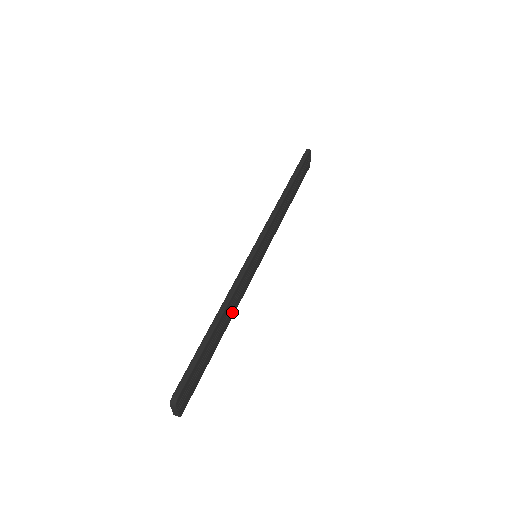
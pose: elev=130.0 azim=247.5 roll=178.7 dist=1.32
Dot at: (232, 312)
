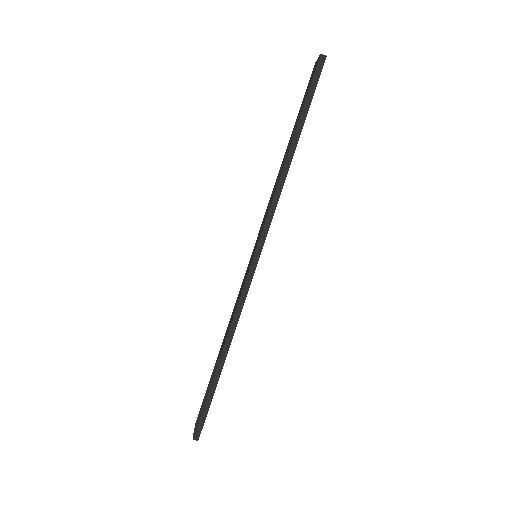
Dot at: occluded
